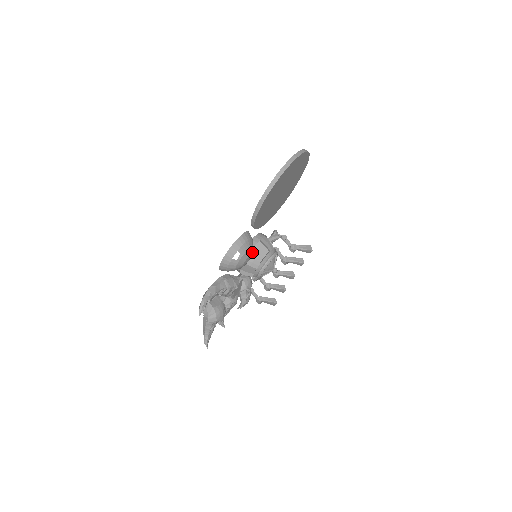
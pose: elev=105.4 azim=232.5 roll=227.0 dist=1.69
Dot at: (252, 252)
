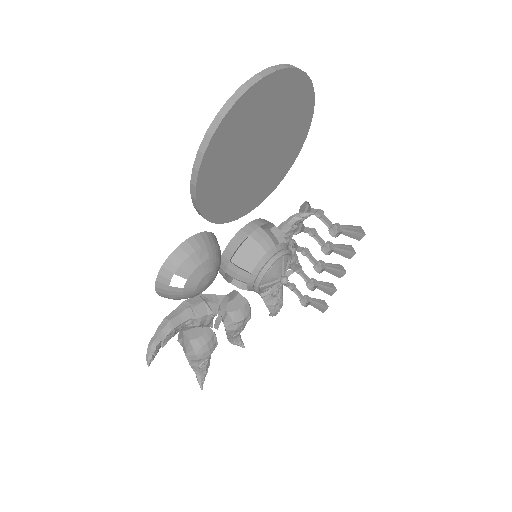
Dot at: (214, 267)
